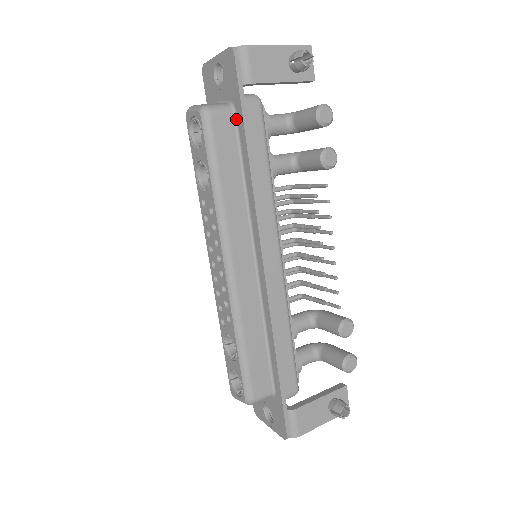
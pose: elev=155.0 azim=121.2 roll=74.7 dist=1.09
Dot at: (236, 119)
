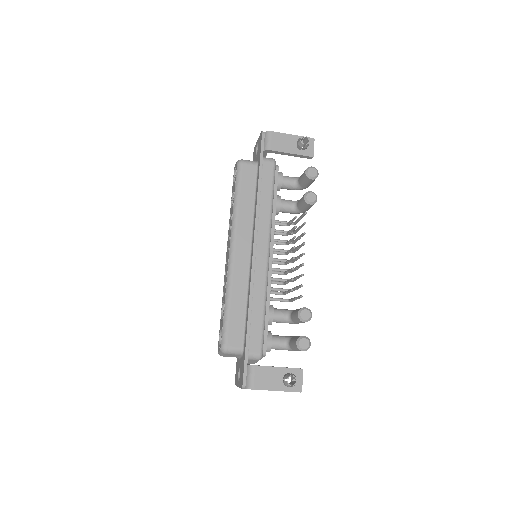
Dot at: (258, 168)
